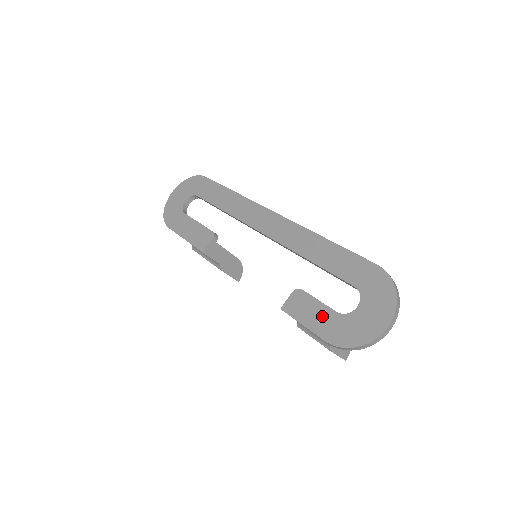
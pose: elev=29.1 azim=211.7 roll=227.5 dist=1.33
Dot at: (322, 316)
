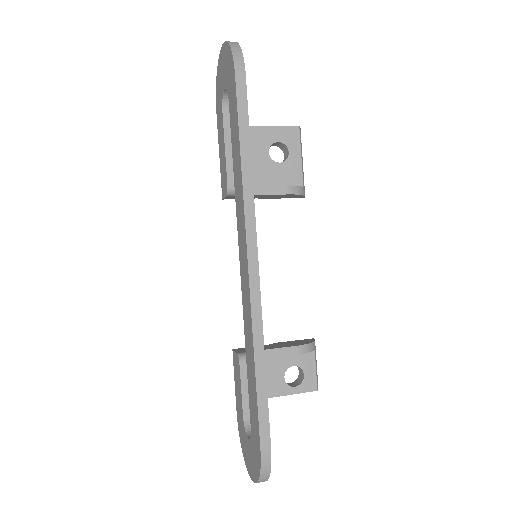
Dot at: (239, 401)
